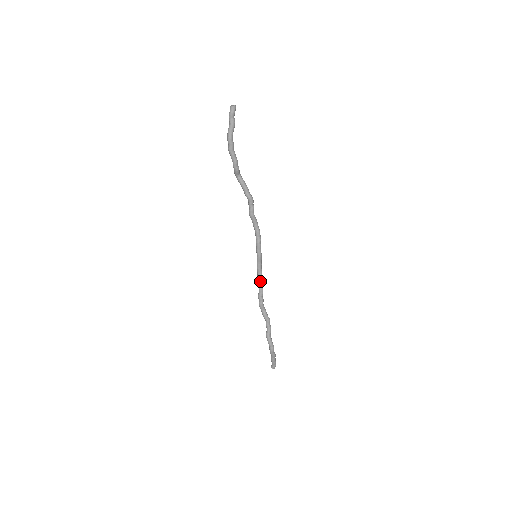
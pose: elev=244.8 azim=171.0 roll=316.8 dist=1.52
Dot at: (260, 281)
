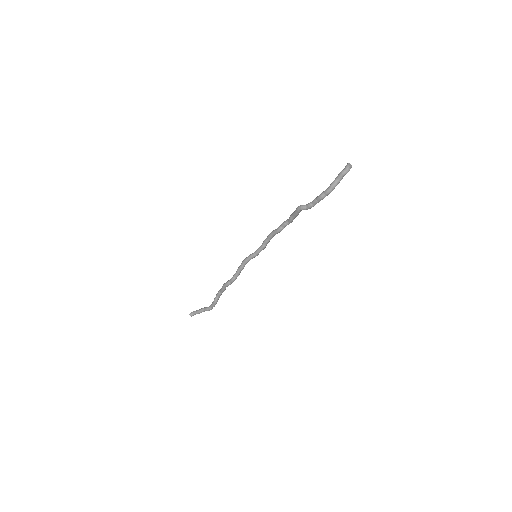
Dot at: occluded
